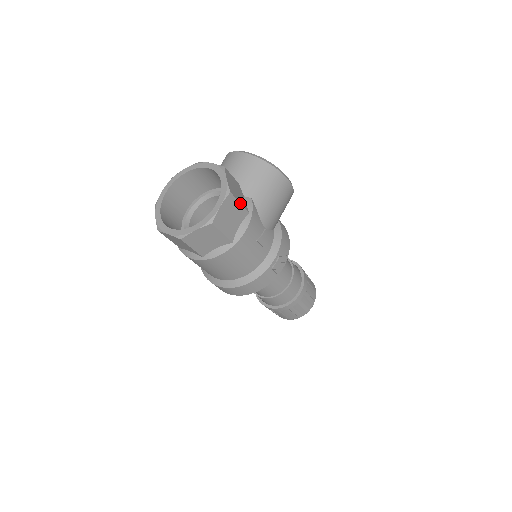
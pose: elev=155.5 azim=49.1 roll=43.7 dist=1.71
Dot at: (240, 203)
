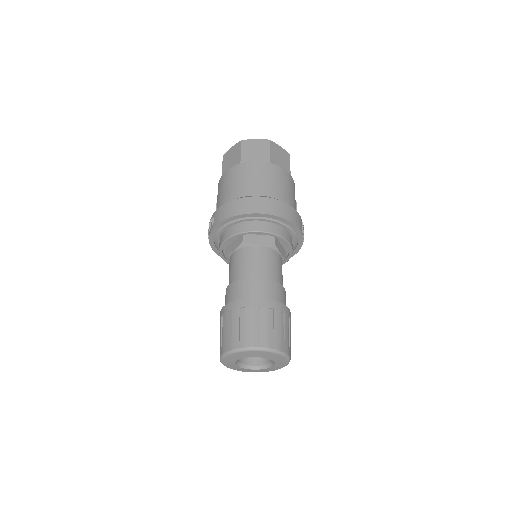
Dot at: occluded
